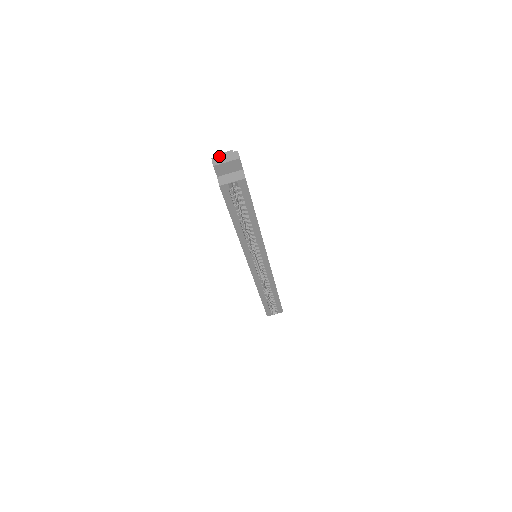
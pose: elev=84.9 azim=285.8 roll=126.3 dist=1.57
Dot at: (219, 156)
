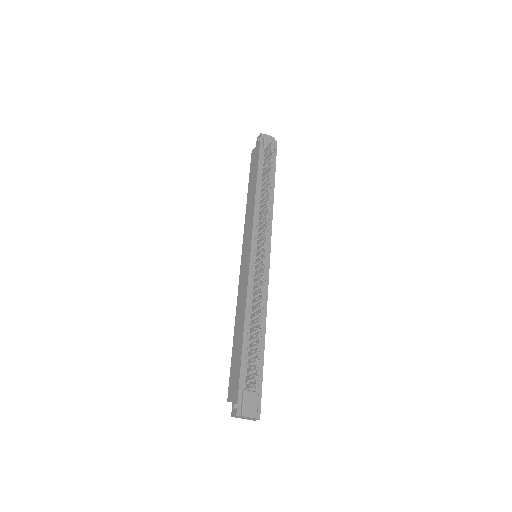
Dot at: (243, 417)
